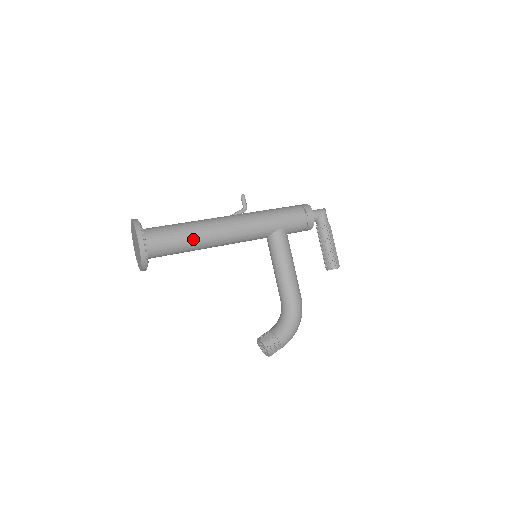
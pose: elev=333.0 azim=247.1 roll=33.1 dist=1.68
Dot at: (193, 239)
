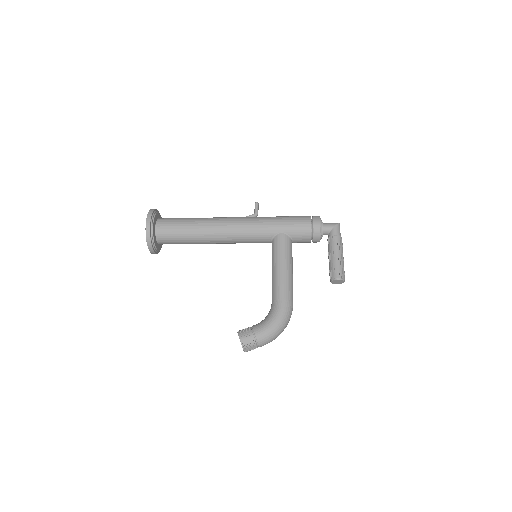
Dot at: (196, 229)
